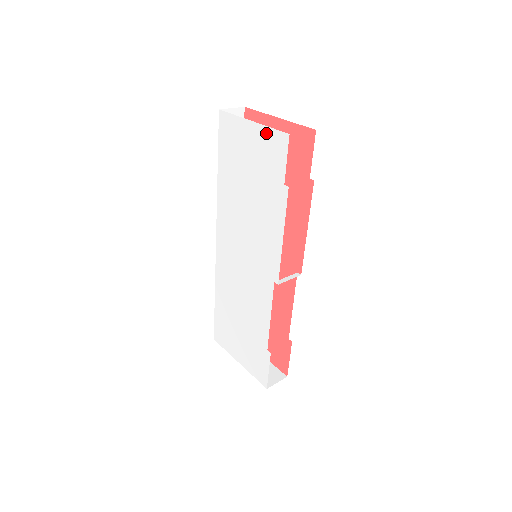
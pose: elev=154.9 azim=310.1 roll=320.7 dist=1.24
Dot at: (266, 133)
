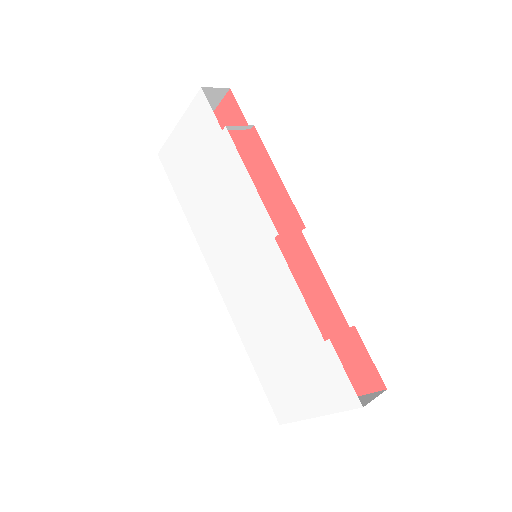
Dot at: (189, 114)
